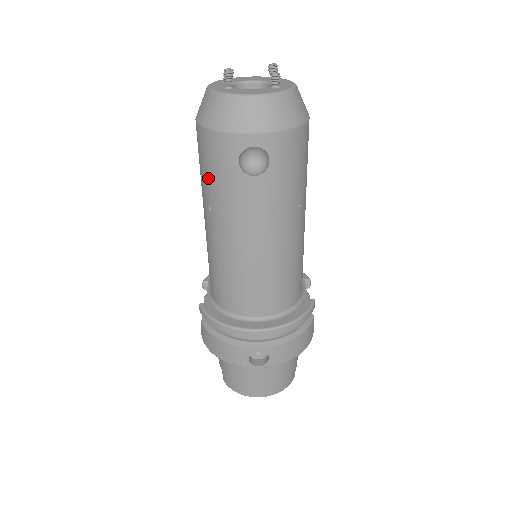
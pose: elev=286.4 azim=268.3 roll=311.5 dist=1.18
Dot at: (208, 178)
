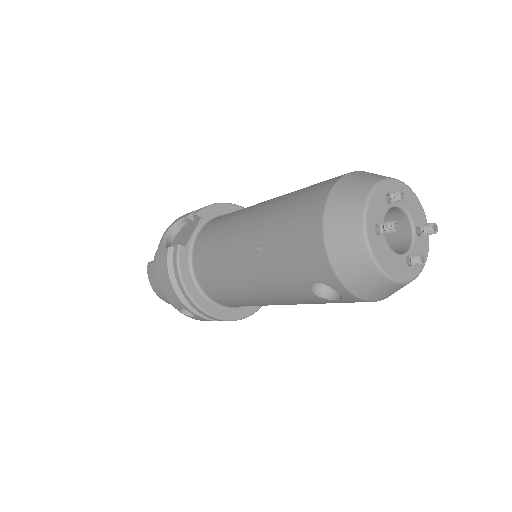
Dot at: (282, 244)
